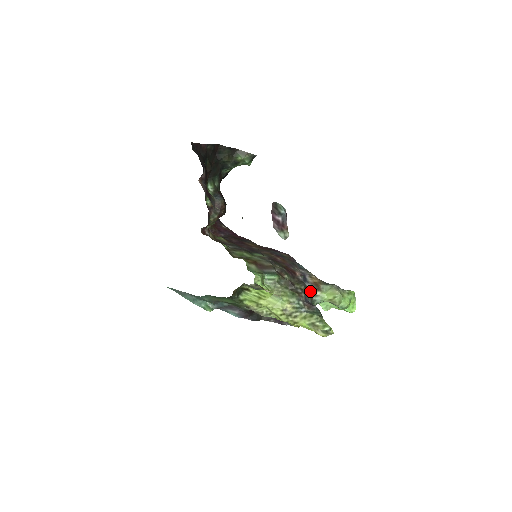
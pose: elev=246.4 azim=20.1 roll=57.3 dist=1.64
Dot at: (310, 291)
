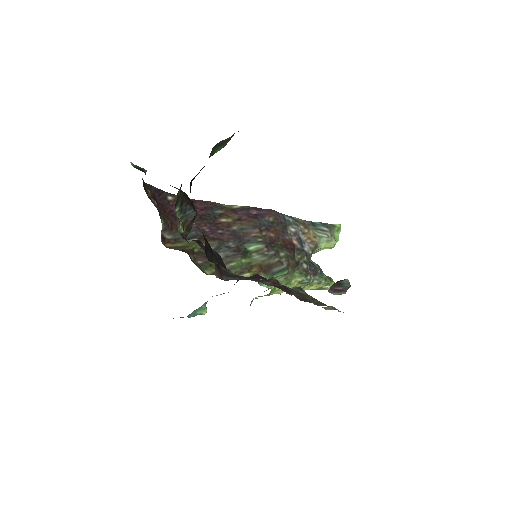
Dot at: (310, 255)
